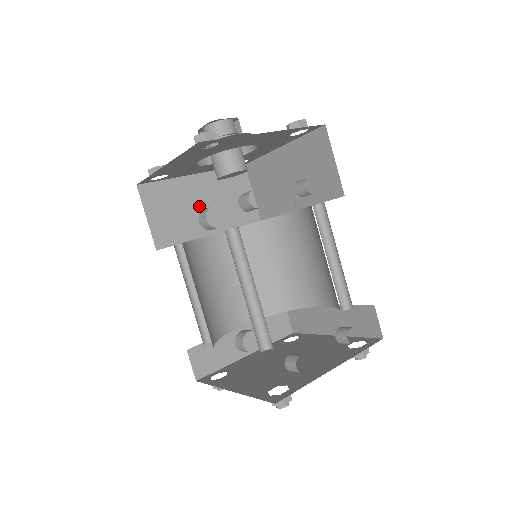
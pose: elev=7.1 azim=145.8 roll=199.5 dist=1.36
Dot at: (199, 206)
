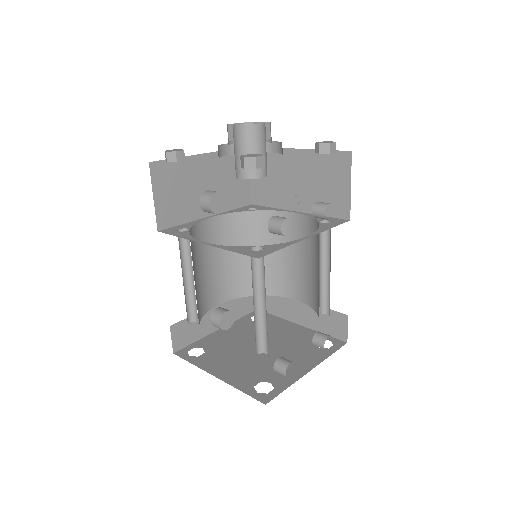
Dot at: (202, 187)
